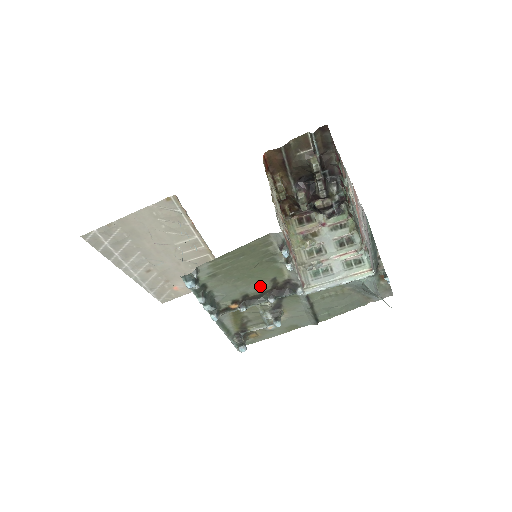
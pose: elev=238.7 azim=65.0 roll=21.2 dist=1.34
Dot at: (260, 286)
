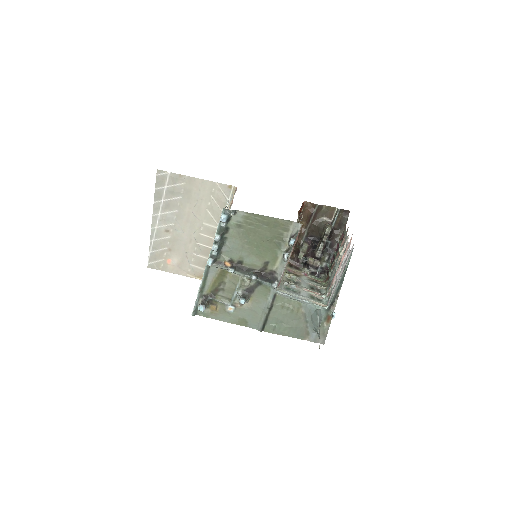
Dot at: (255, 261)
